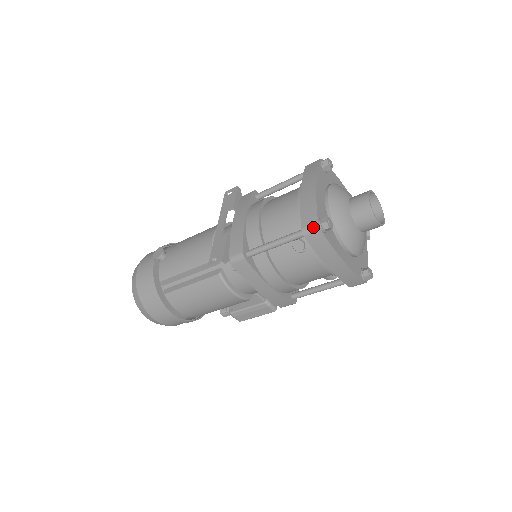
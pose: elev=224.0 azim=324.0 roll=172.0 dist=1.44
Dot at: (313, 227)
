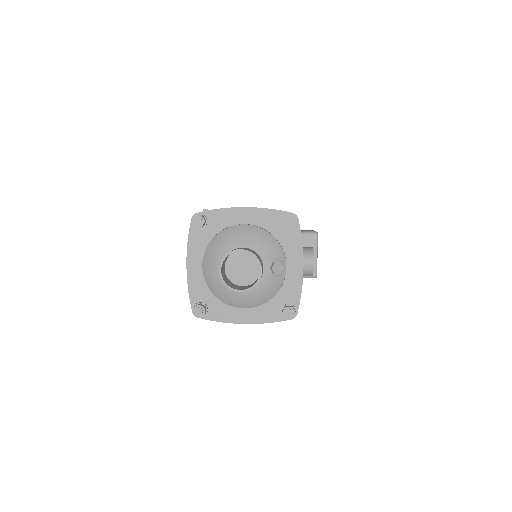
Dot at: occluded
